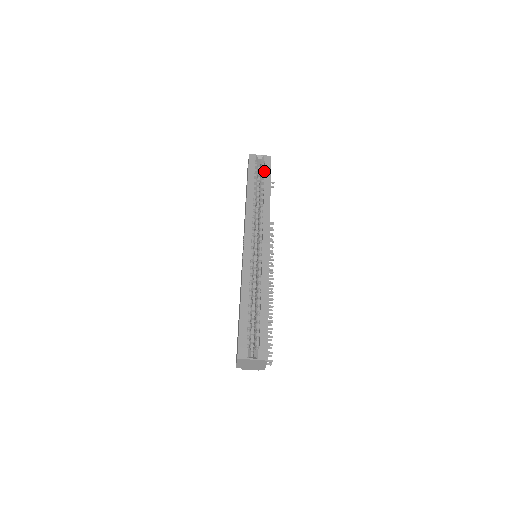
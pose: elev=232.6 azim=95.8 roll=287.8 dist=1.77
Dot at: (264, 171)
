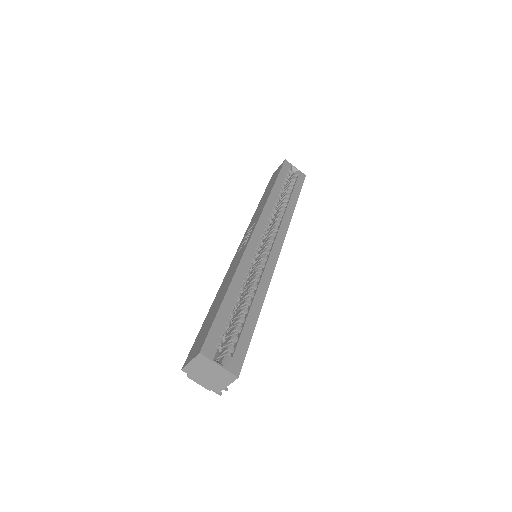
Dot at: (295, 182)
